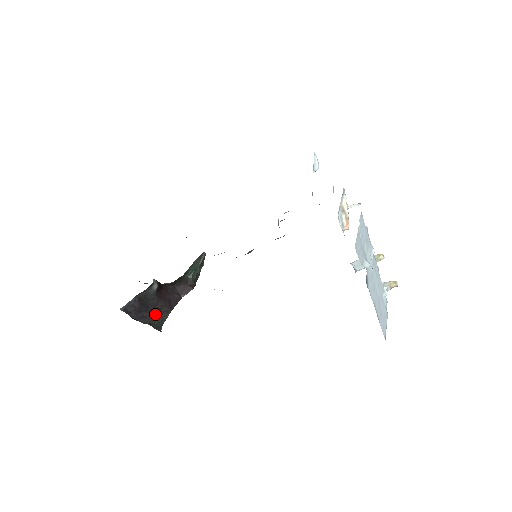
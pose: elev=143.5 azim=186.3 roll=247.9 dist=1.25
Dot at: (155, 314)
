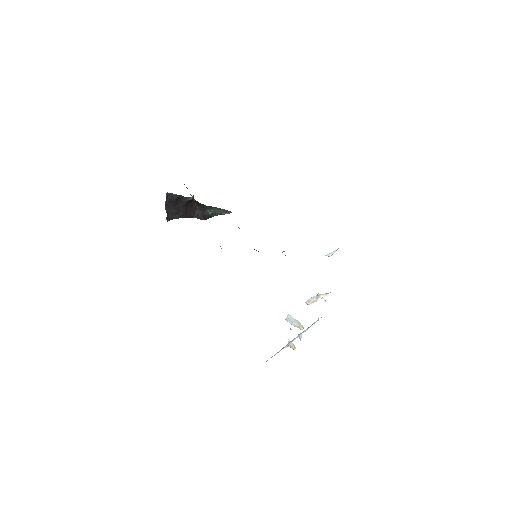
Dot at: (174, 211)
